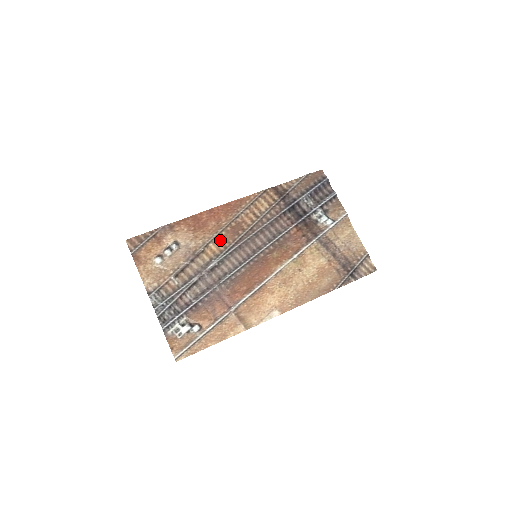
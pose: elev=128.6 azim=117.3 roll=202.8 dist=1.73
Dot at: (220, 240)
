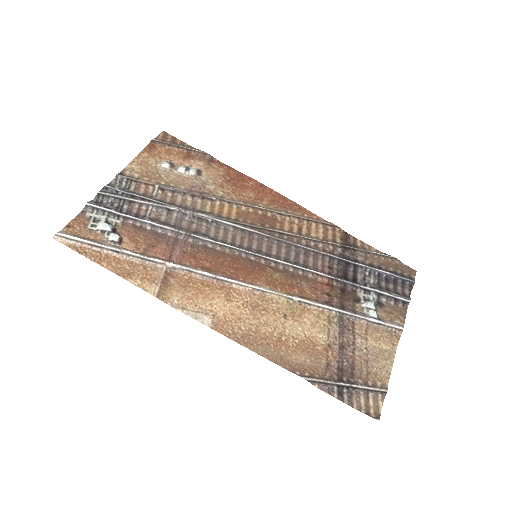
Dot at: (240, 211)
